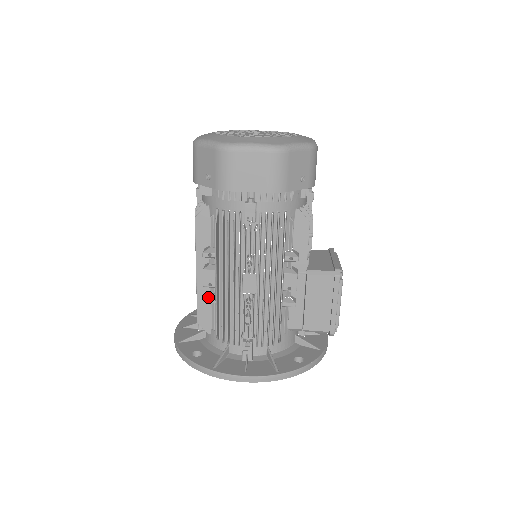
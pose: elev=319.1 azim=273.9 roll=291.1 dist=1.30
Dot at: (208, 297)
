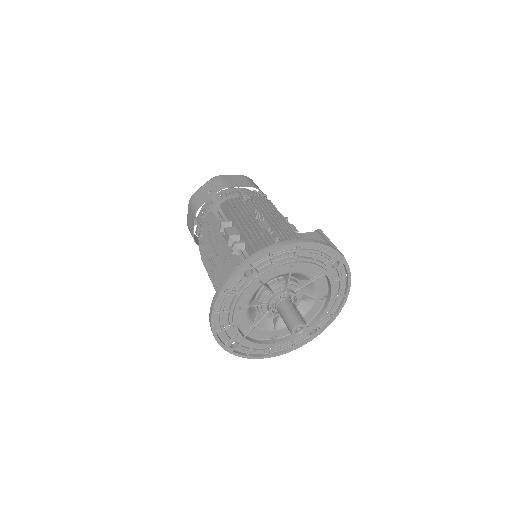
Dot at: (236, 242)
